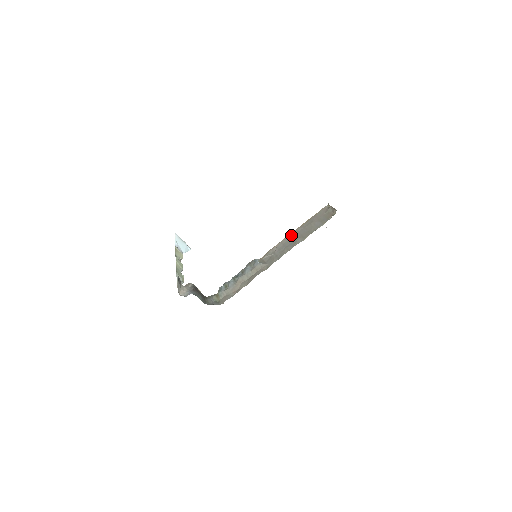
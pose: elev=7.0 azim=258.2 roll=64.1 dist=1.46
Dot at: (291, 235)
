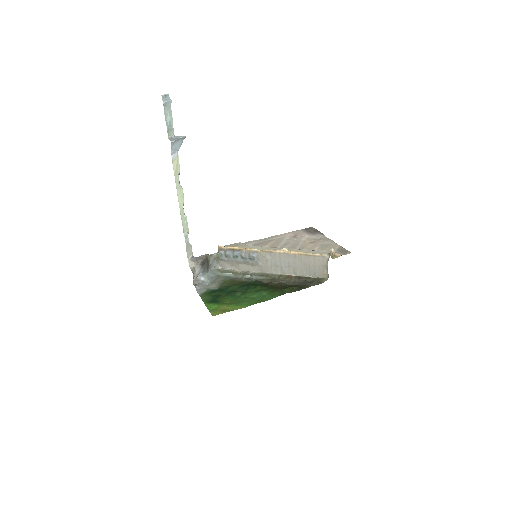
Dot at: (289, 257)
